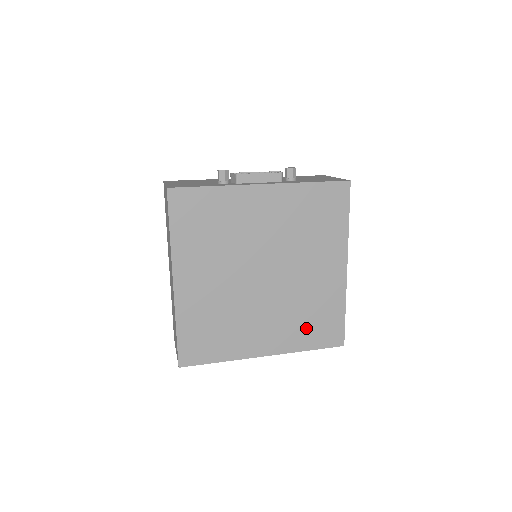
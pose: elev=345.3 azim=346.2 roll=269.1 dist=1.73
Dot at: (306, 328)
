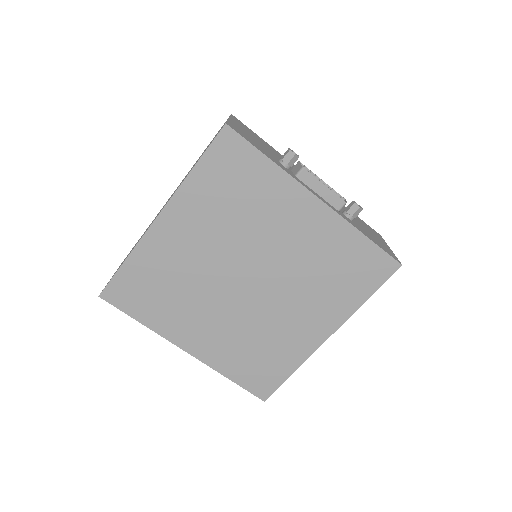
Dot at: (244, 359)
